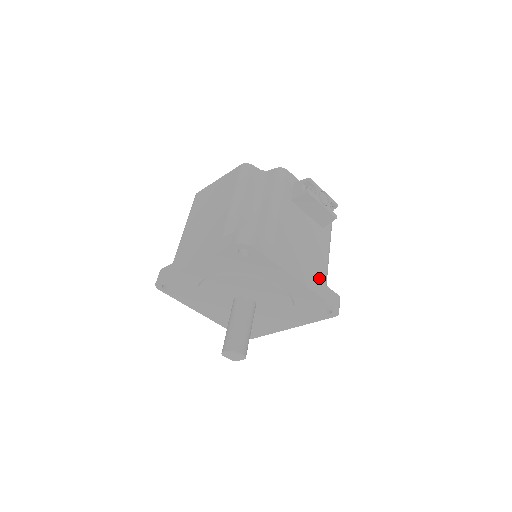
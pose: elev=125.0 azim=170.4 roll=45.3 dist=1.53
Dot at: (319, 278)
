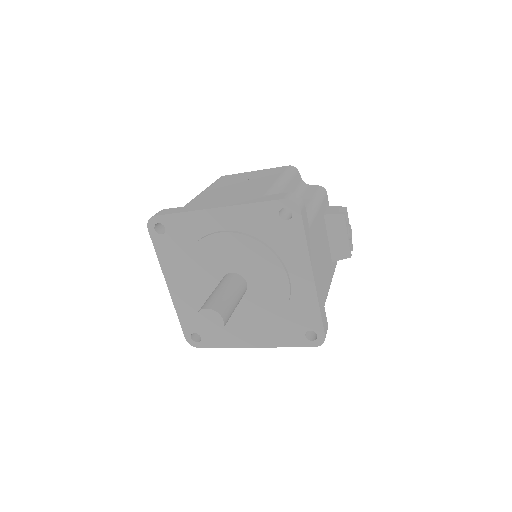
Dot at: (323, 295)
